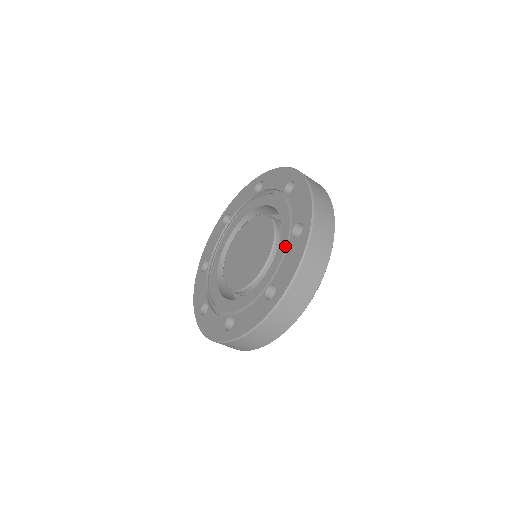
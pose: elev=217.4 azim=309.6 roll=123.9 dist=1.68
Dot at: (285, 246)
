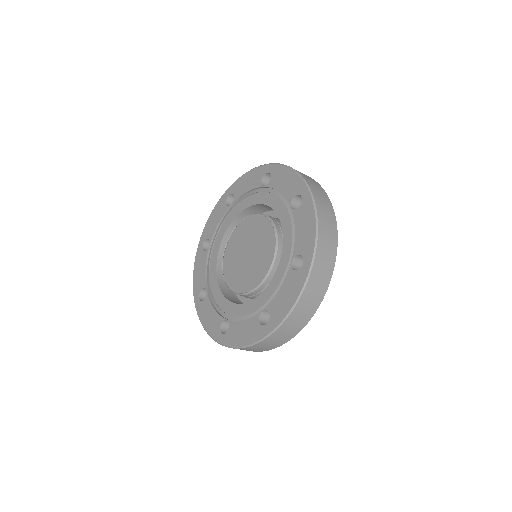
Dot at: (284, 272)
